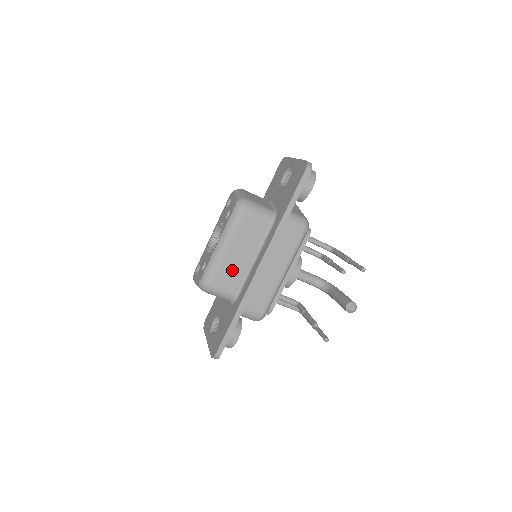
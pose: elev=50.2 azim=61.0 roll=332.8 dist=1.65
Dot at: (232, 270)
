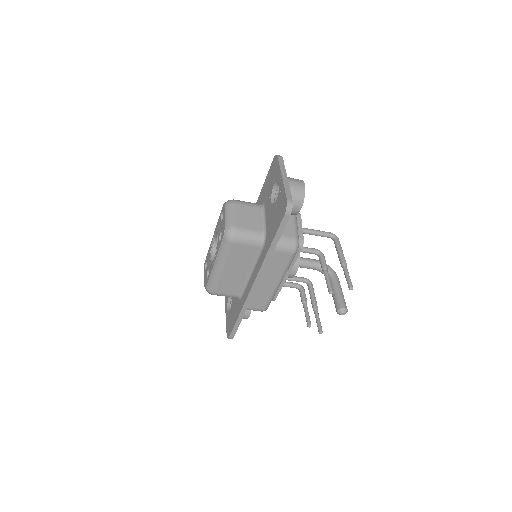
Dot at: (231, 282)
